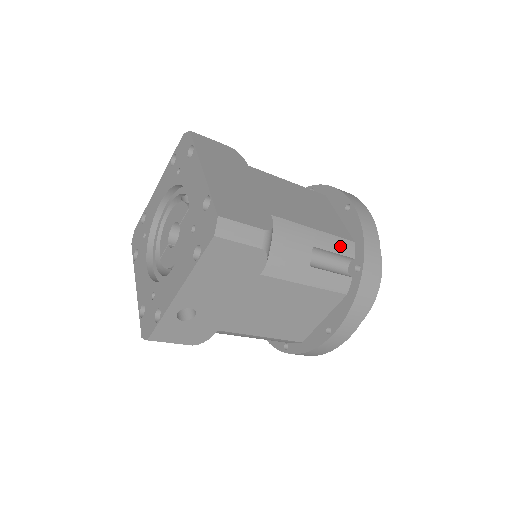
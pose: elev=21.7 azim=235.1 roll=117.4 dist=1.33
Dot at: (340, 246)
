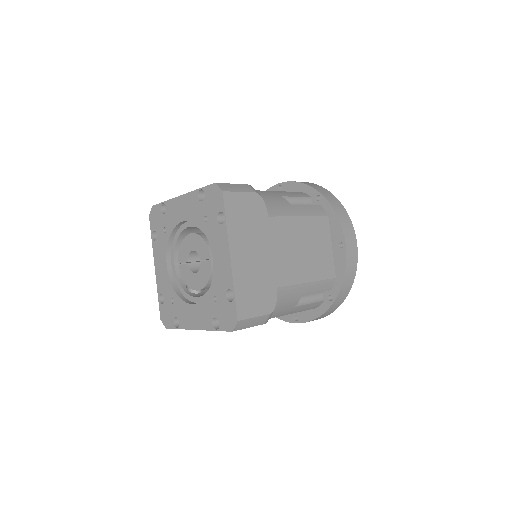
Dot at: (323, 286)
